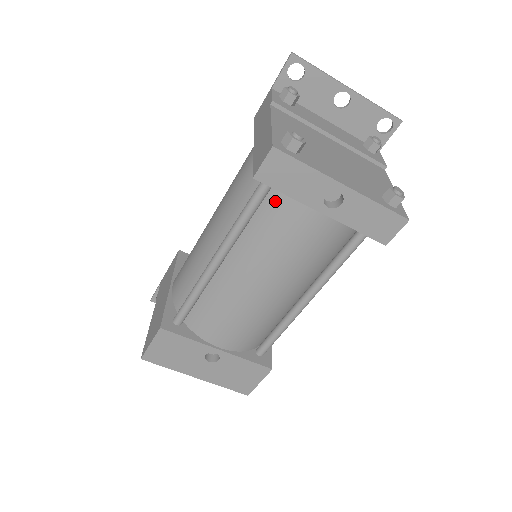
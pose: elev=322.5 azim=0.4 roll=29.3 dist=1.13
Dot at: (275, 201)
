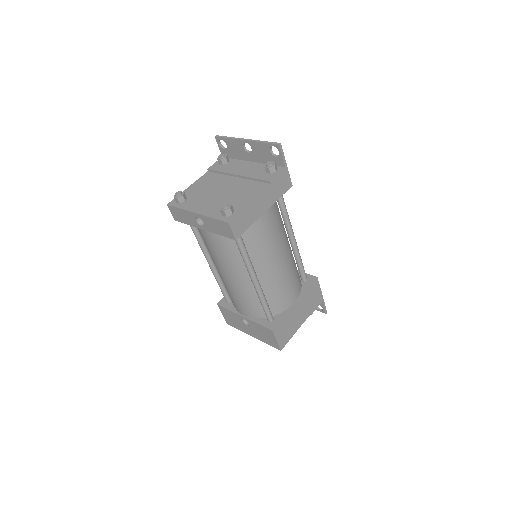
Dot at: occluded
